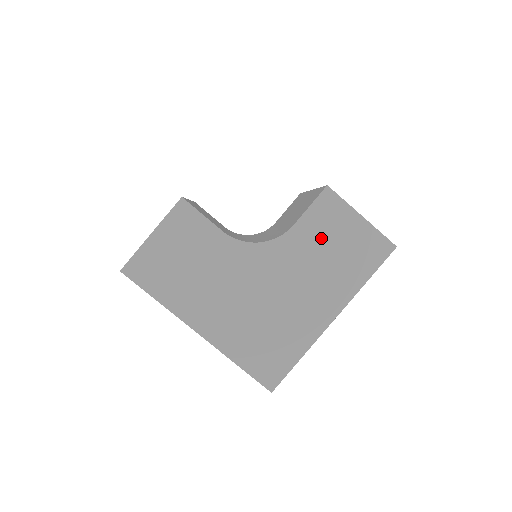
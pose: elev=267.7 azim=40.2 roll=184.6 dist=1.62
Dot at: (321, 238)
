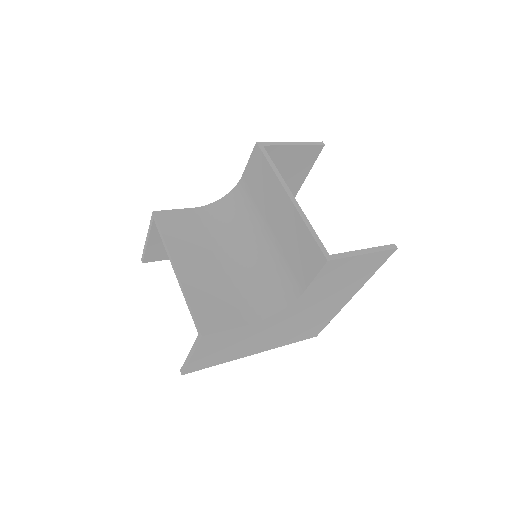
Dot at: (331, 282)
